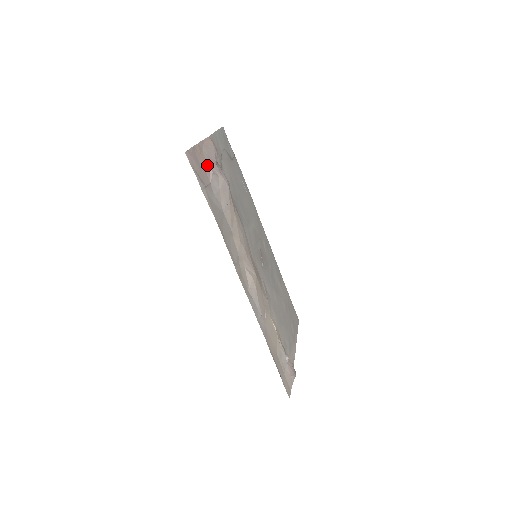
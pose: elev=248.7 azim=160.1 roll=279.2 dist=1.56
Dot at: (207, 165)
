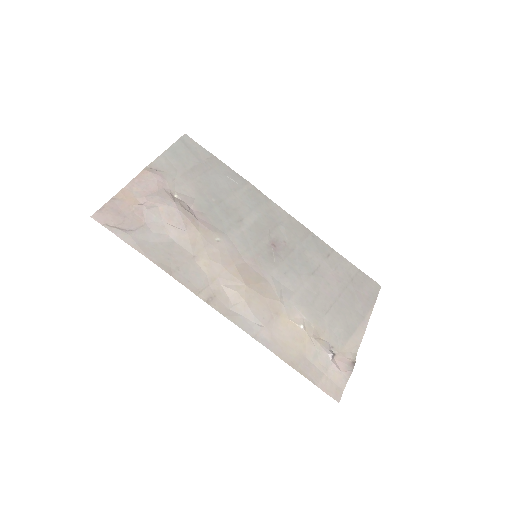
Dot at: (138, 205)
